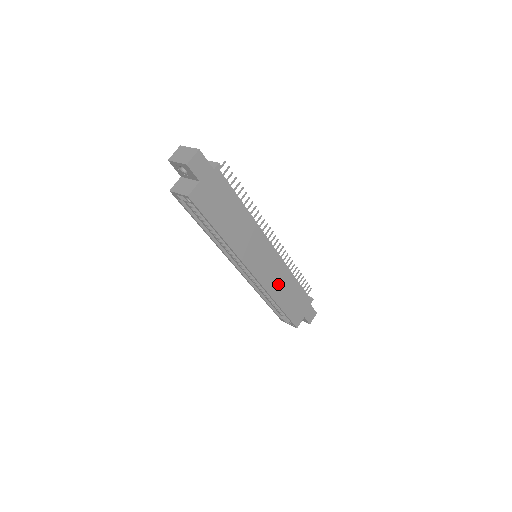
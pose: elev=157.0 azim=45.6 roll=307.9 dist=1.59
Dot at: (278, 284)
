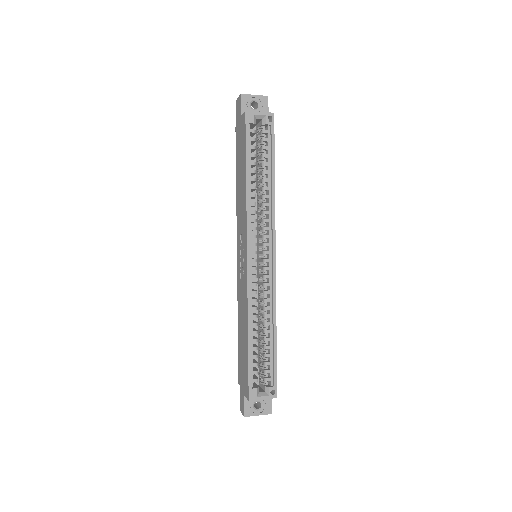
Dot at: occluded
